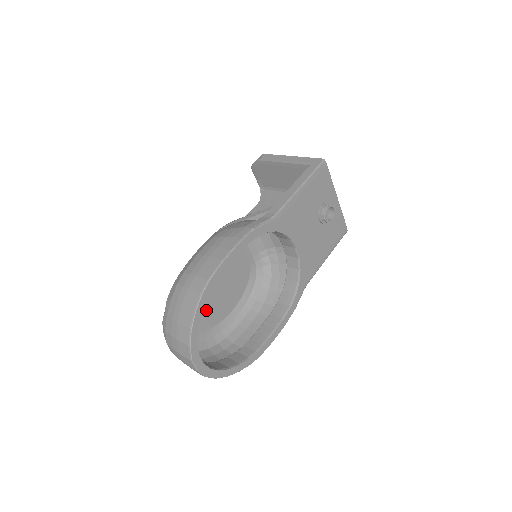
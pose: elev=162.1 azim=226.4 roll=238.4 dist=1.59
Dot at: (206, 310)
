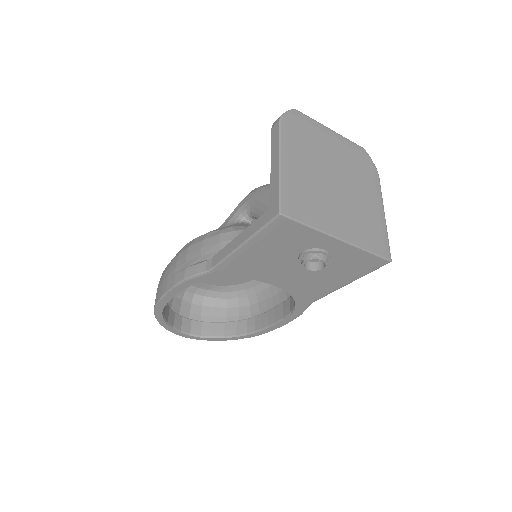
Dot at: occluded
